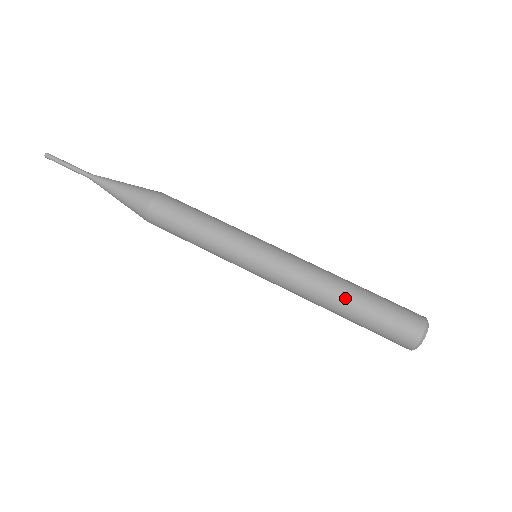
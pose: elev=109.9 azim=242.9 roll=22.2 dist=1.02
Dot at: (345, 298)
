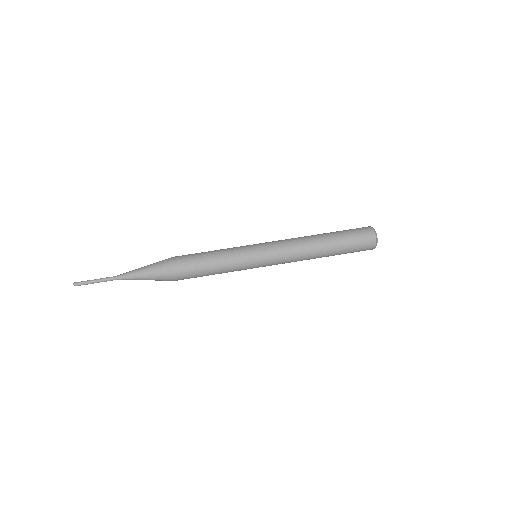
Dot at: (324, 255)
